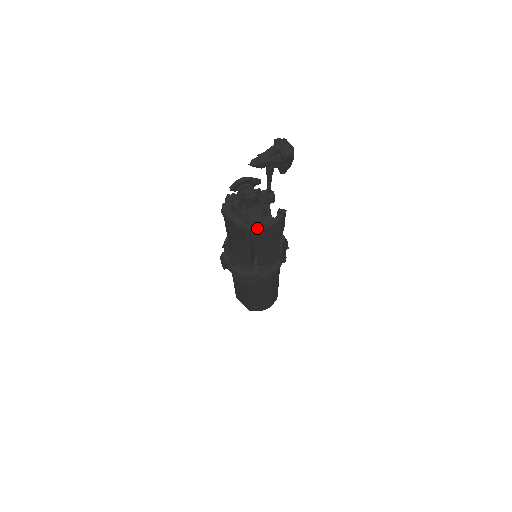
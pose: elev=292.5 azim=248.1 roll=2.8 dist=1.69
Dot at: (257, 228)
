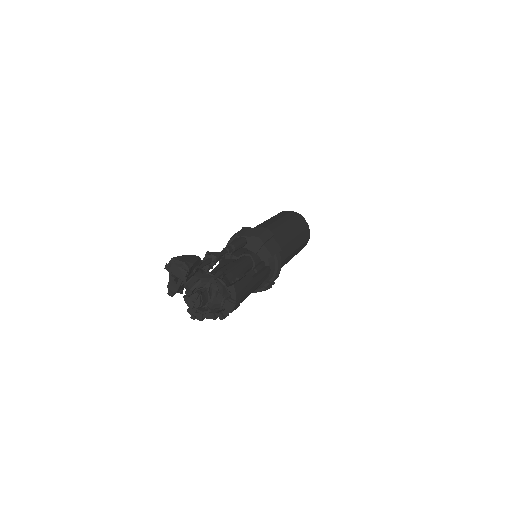
Dot at: (226, 315)
